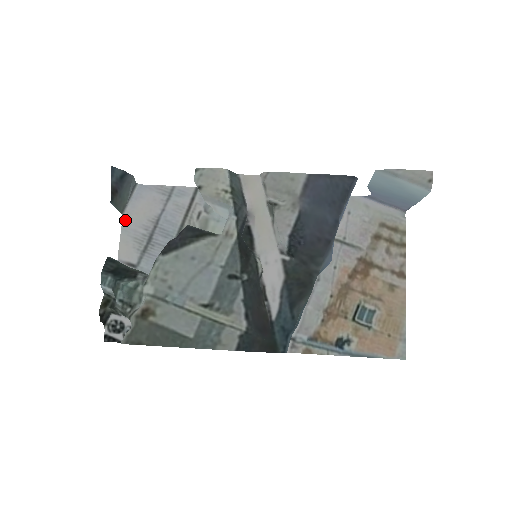
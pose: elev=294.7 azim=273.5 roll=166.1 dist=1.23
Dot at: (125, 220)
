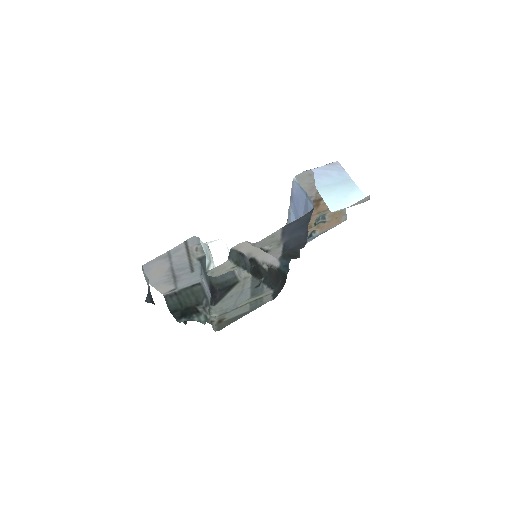
Dot at: (150, 282)
